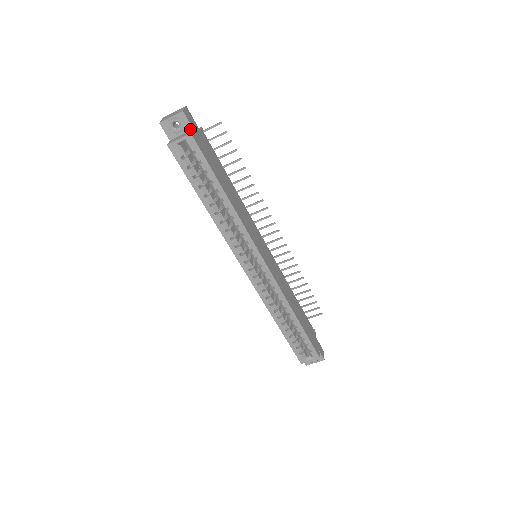
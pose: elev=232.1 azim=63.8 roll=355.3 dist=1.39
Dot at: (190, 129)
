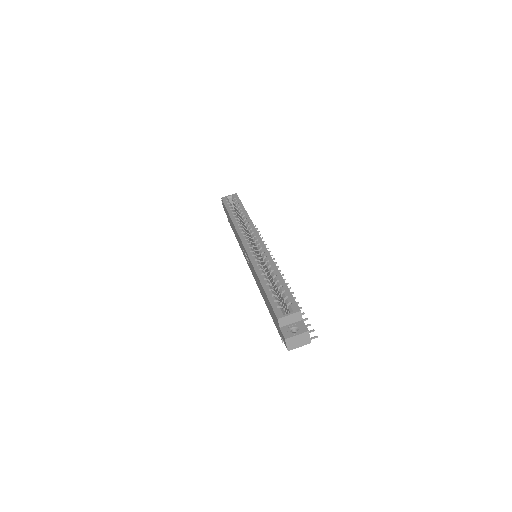
Dot at: occluded
